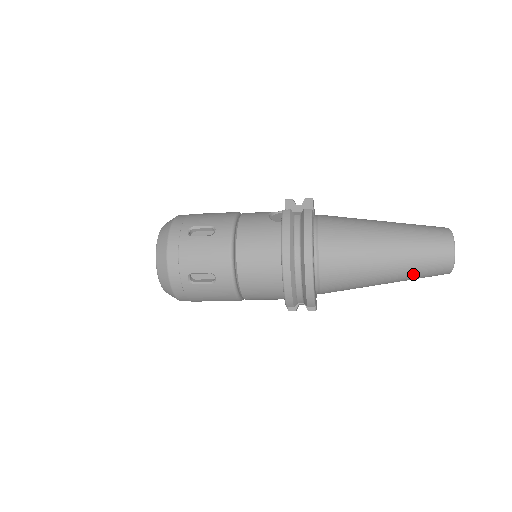
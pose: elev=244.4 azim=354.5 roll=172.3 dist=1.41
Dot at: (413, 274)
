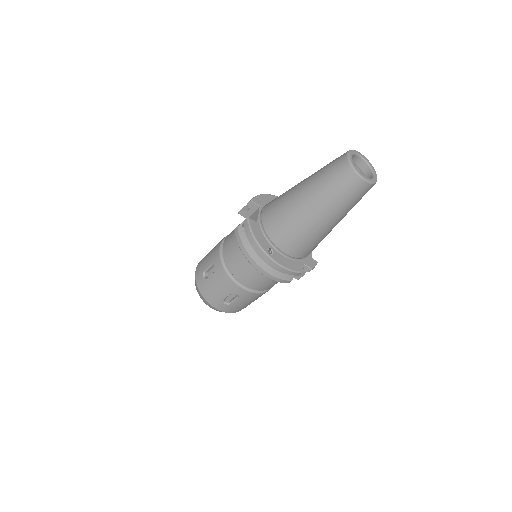
Dot at: (346, 207)
